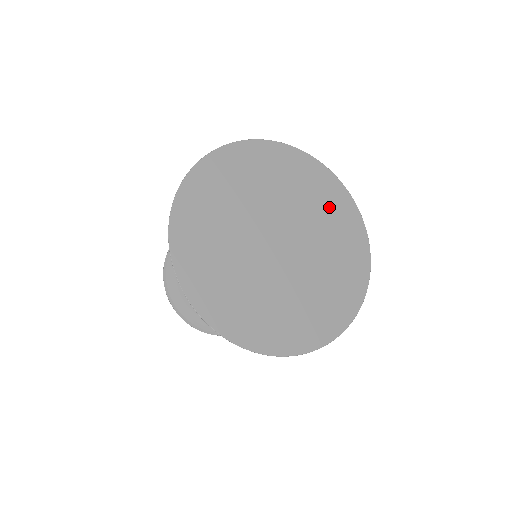
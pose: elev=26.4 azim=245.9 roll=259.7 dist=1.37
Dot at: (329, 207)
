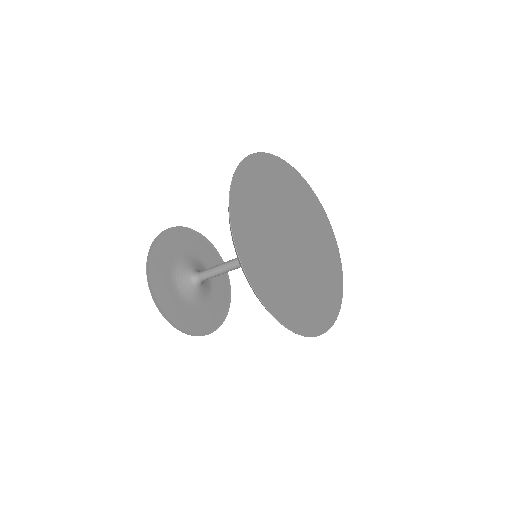
Dot at: (329, 267)
